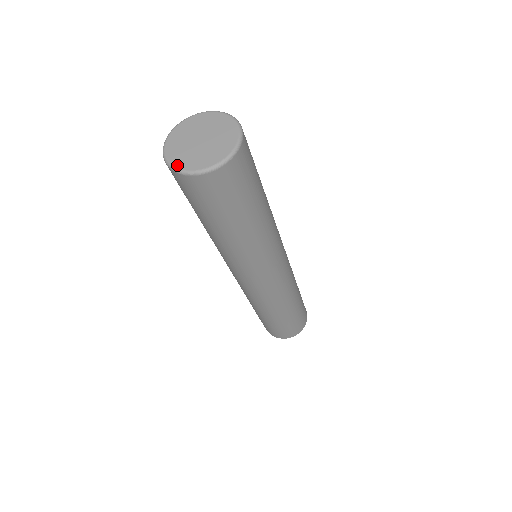
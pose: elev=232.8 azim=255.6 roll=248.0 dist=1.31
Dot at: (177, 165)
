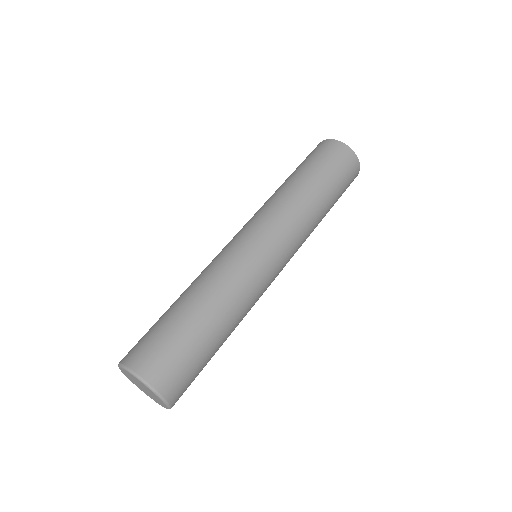
Dot at: occluded
